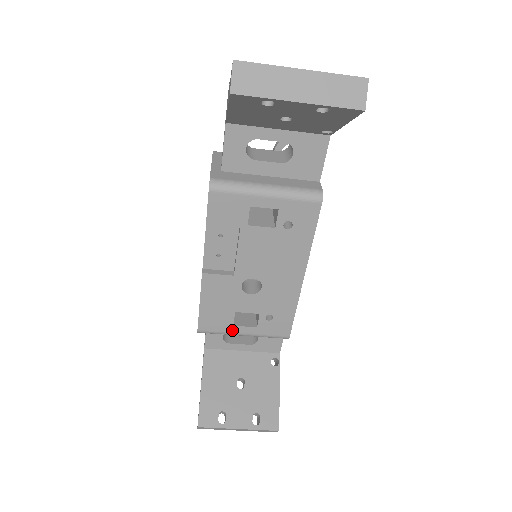
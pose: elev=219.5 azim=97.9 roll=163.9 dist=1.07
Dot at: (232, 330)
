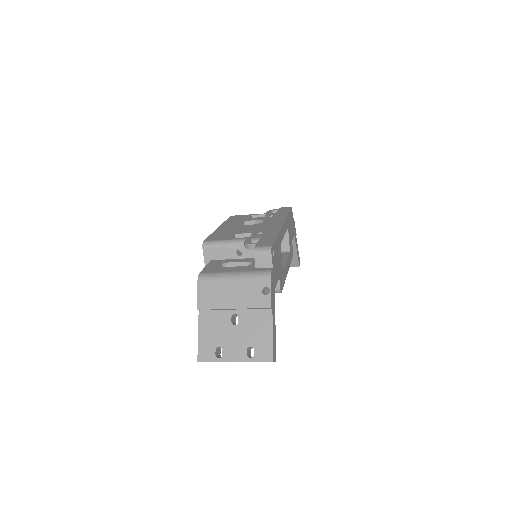
Dot at: occluded
